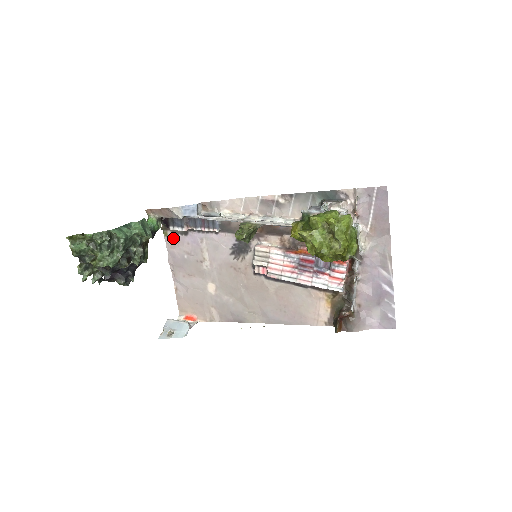
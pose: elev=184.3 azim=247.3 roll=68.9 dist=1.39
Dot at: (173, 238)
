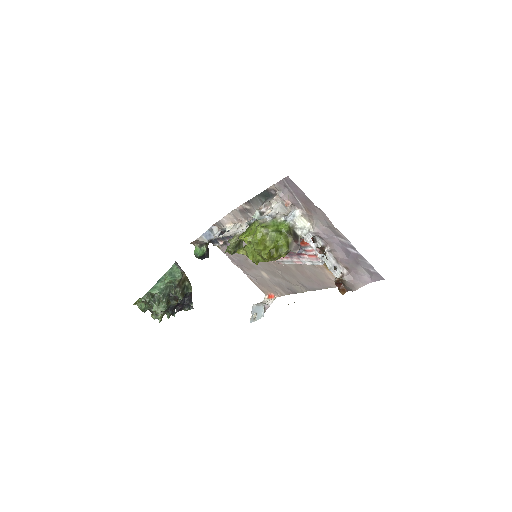
Dot at: (223, 248)
